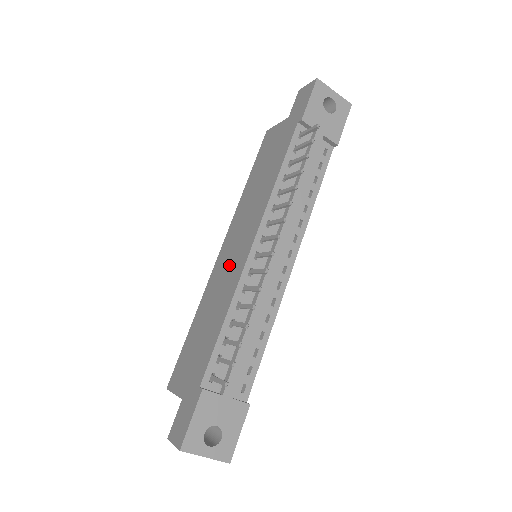
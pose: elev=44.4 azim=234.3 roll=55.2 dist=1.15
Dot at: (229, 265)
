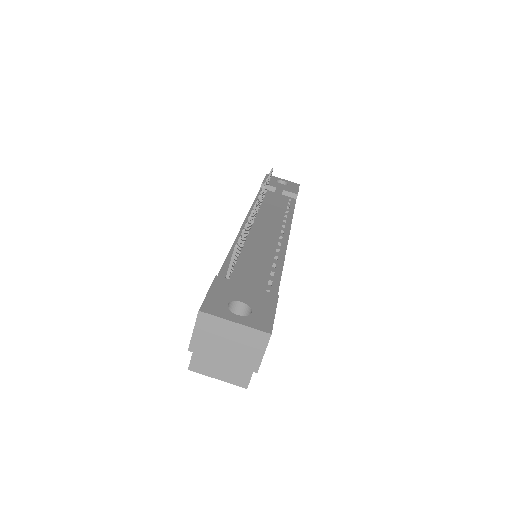
Dot at: occluded
